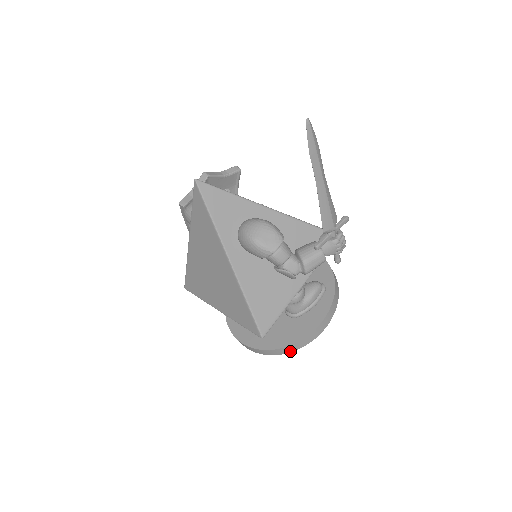
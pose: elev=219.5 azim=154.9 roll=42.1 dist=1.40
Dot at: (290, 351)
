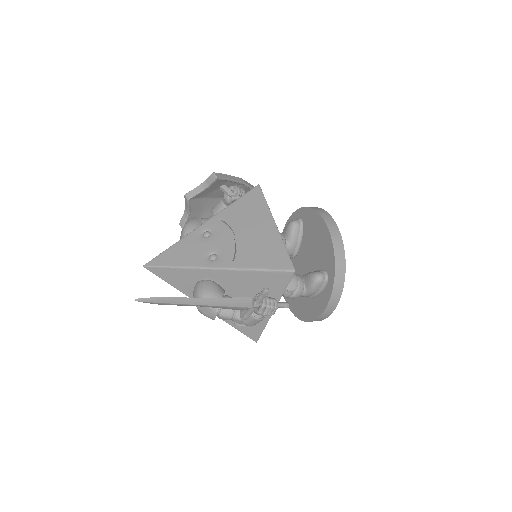
Dot at: occluded
